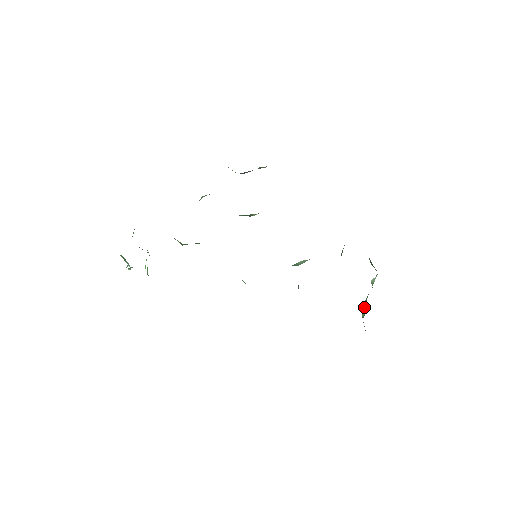
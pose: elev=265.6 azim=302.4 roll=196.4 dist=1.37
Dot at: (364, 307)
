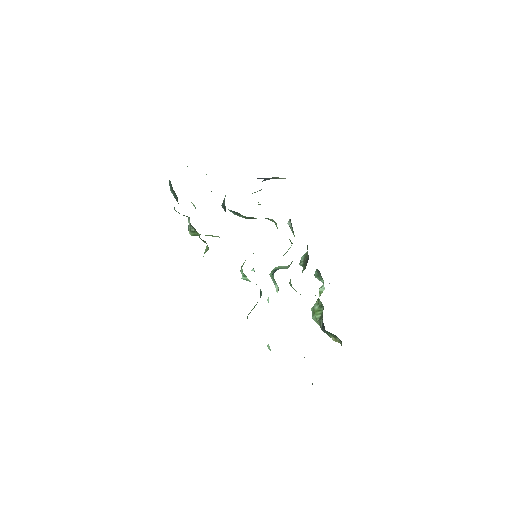
Dot at: (317, 311)
